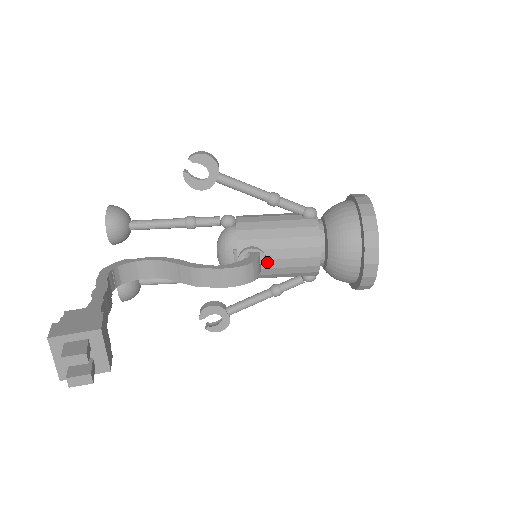
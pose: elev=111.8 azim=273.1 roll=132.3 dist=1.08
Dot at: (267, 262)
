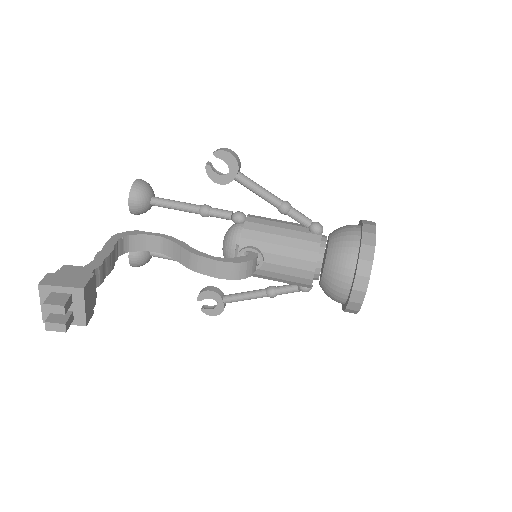
Dot at: (264, 264)
